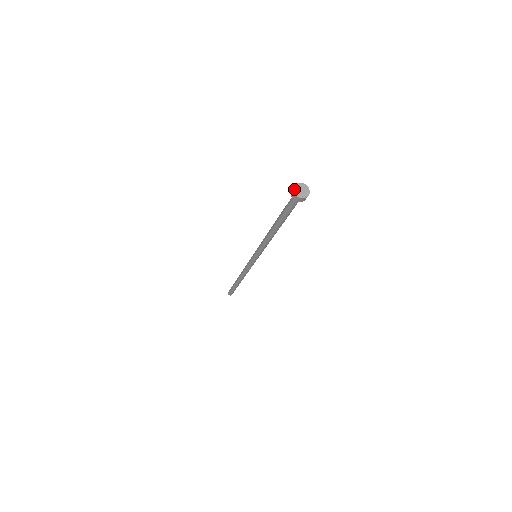
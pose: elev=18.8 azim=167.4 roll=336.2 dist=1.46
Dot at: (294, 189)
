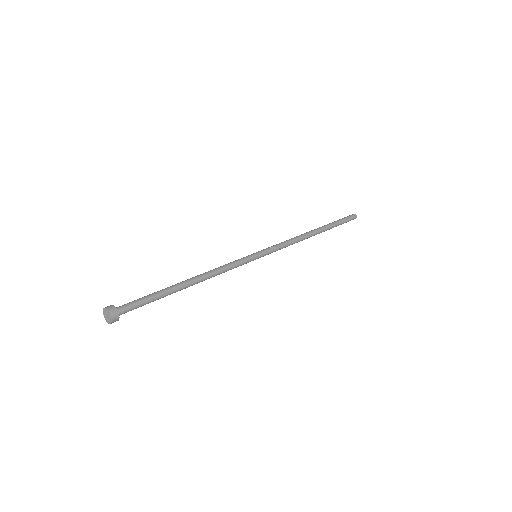
Dot at: (105, 318)
